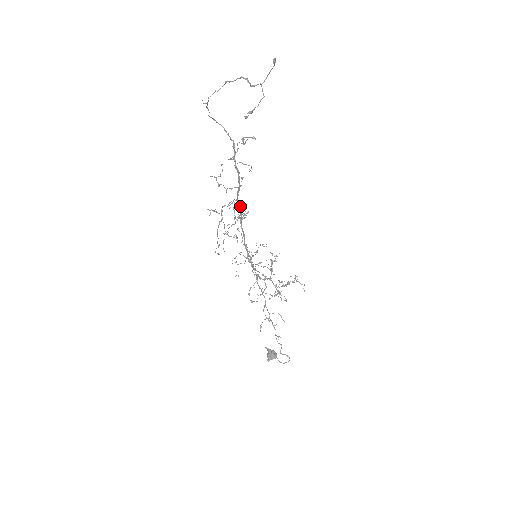
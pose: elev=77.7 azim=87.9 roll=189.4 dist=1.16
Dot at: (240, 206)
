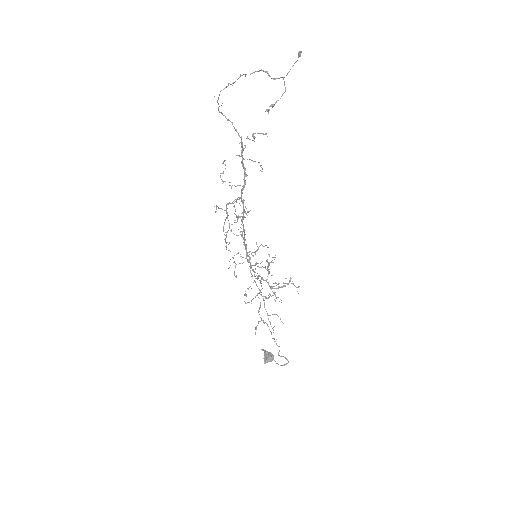
Dot at: (243, 204)
